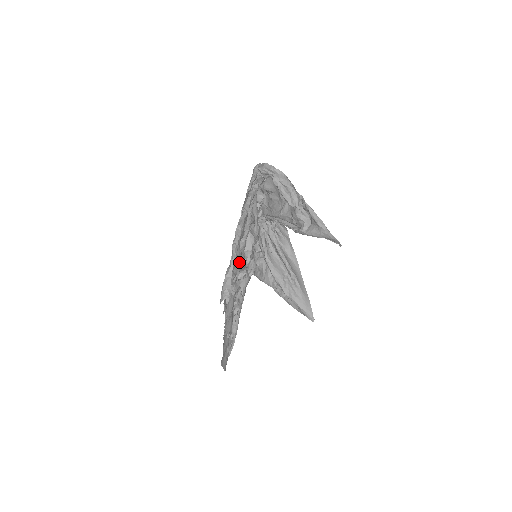
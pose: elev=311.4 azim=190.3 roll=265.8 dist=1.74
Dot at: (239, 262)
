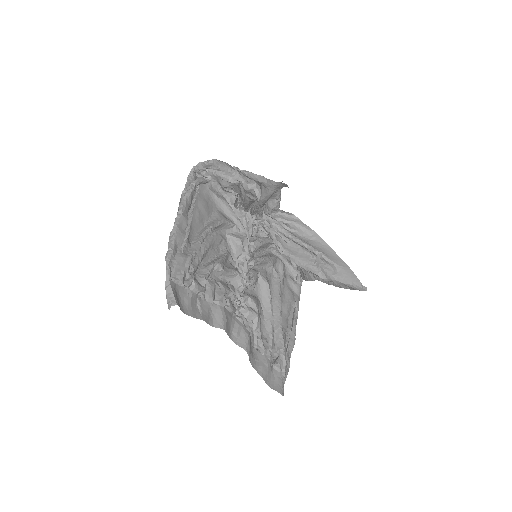
Dot at: (185, 266)
